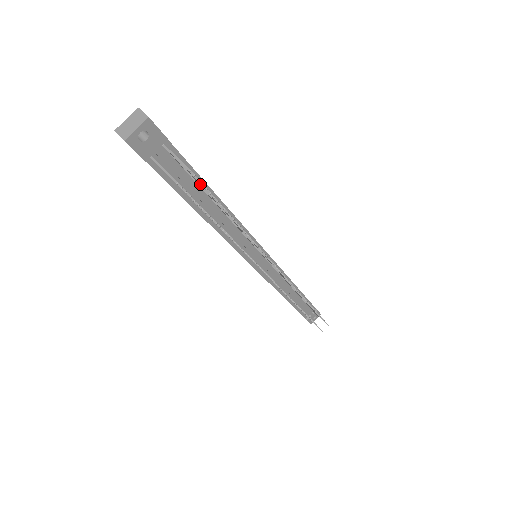
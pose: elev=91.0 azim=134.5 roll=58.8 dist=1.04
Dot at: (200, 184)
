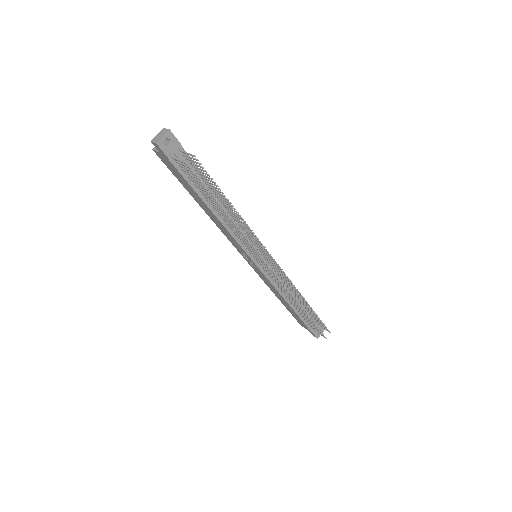
Dot at: (203, 170)
